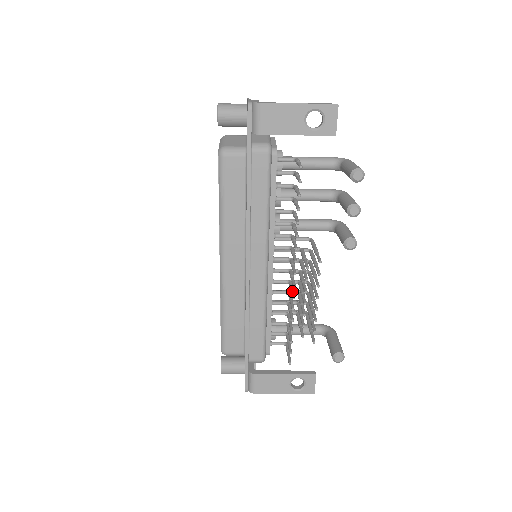
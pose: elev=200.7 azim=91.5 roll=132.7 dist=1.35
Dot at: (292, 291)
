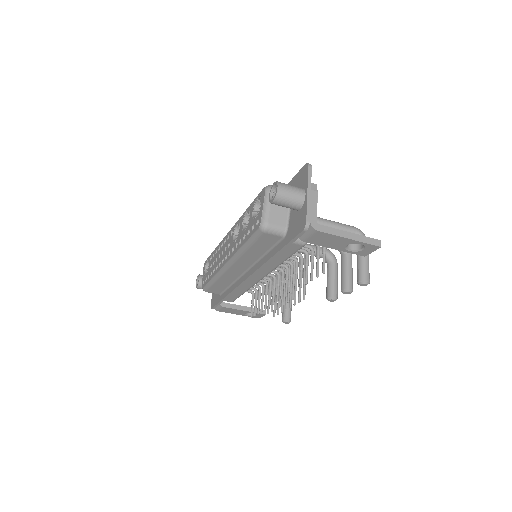
Dot at: (274, 295)
